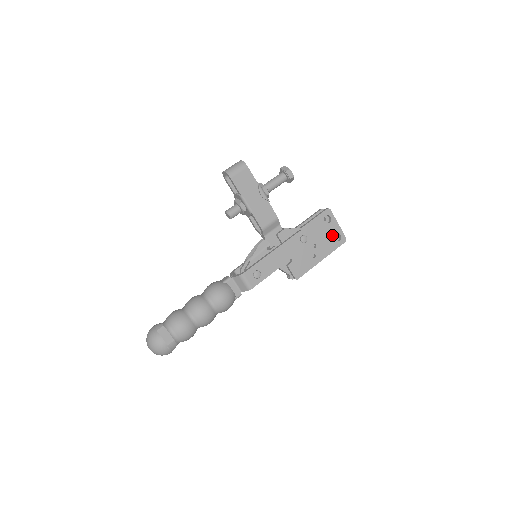
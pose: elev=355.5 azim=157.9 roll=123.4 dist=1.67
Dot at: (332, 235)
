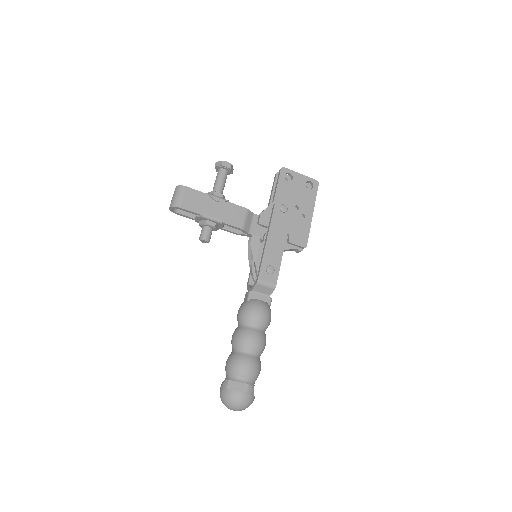
Dot at: (303, 187)
